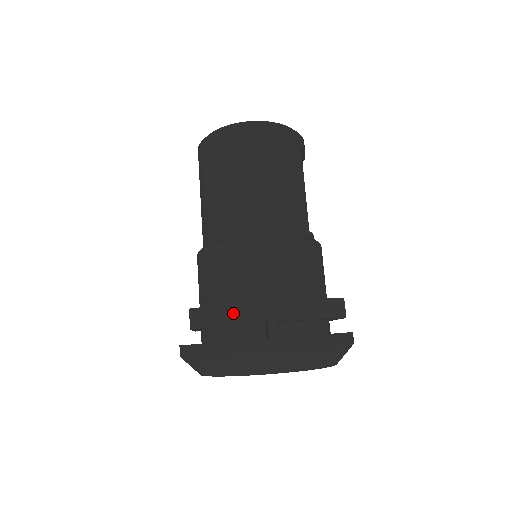
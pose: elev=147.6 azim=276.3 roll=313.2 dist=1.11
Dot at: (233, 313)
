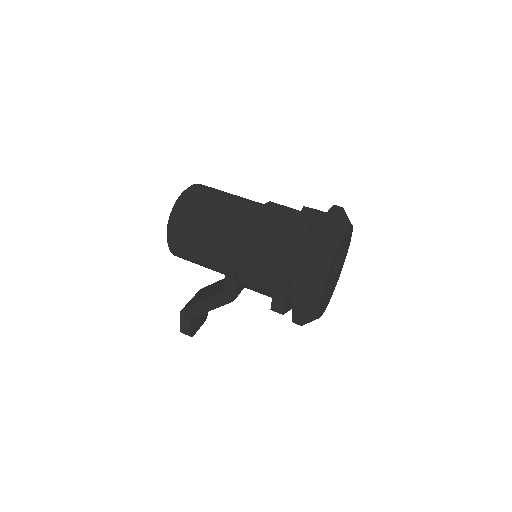
Dot at: (298, 233)
